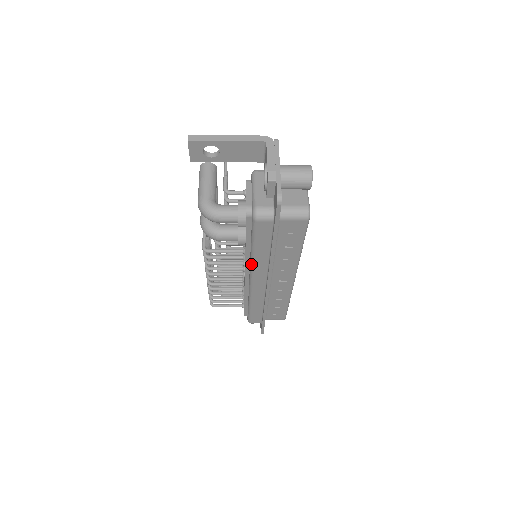
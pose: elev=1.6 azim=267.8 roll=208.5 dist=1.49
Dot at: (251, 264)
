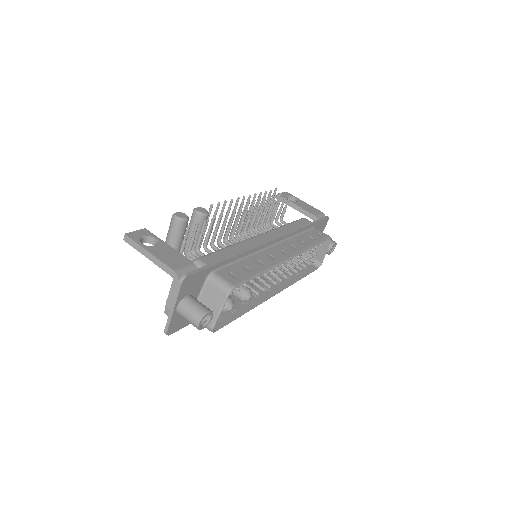
Dot at: occluded
